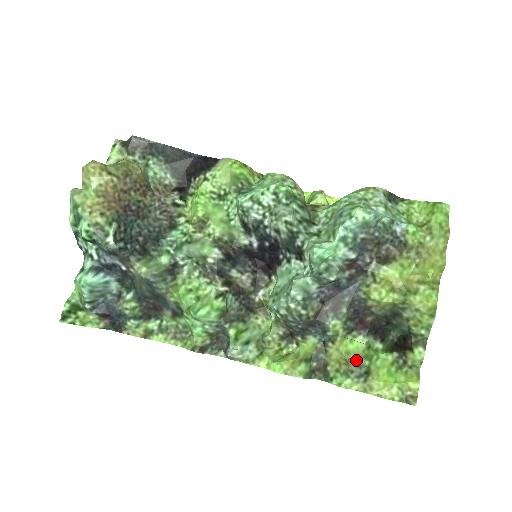
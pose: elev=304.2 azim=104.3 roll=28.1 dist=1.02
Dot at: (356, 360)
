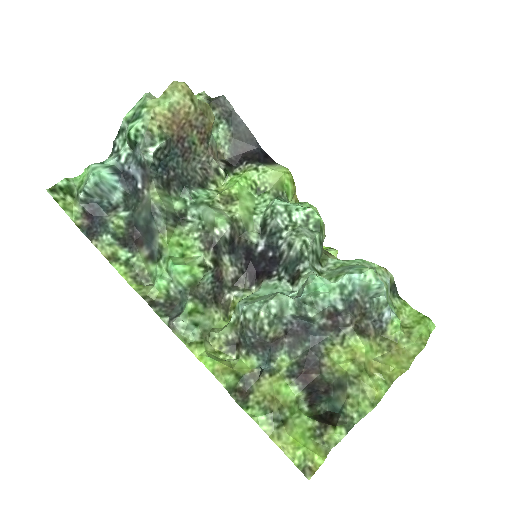
Dot at: (281, 404)
